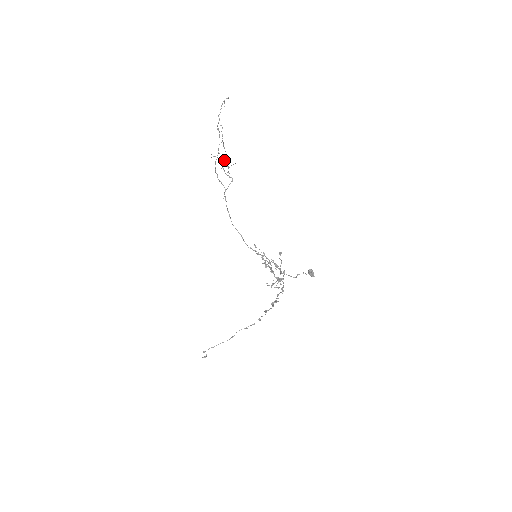
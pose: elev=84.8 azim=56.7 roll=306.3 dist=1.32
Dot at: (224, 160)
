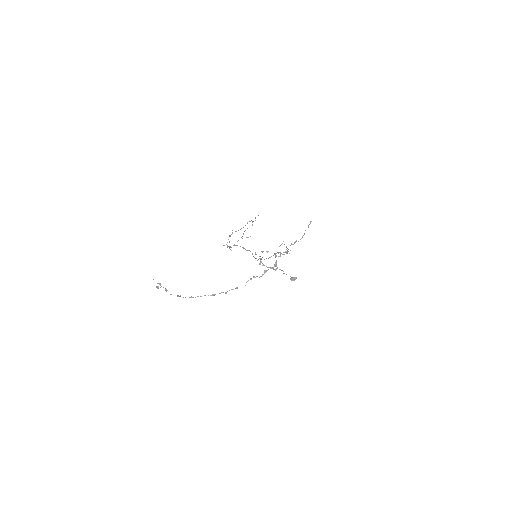
Dot at: (245, 230)
